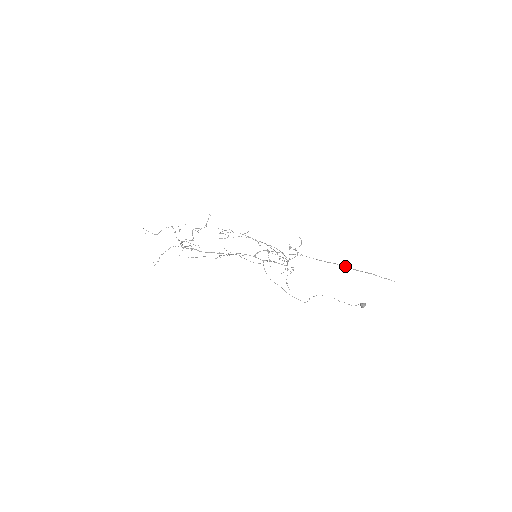
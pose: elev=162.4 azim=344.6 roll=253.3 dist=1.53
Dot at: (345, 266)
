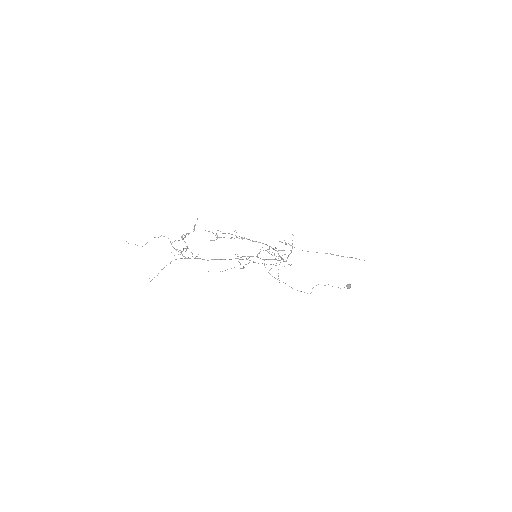
Dot at: occluded
